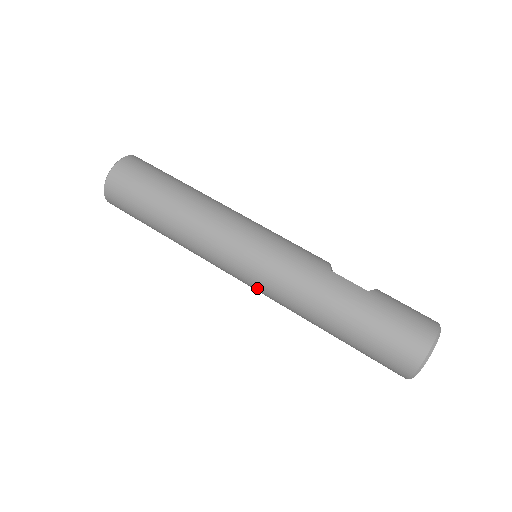
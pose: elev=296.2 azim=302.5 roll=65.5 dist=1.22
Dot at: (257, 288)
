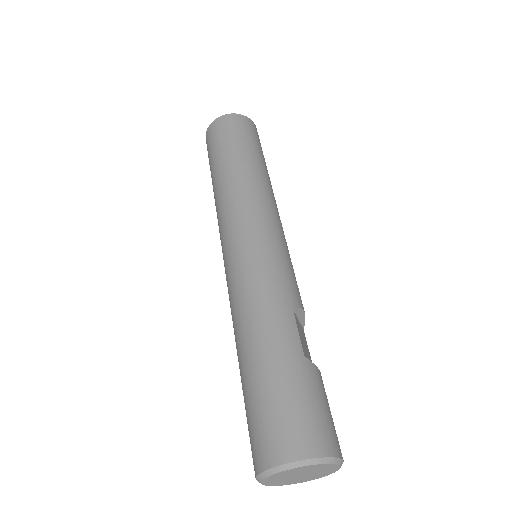
Dot at: (226, 275)
